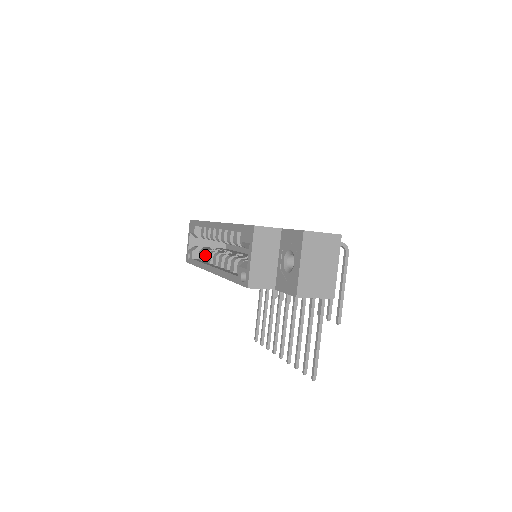
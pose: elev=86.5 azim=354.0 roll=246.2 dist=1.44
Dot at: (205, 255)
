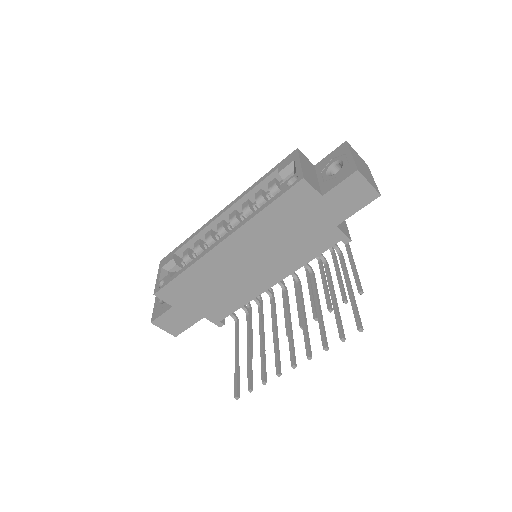
Dot at: occluded
